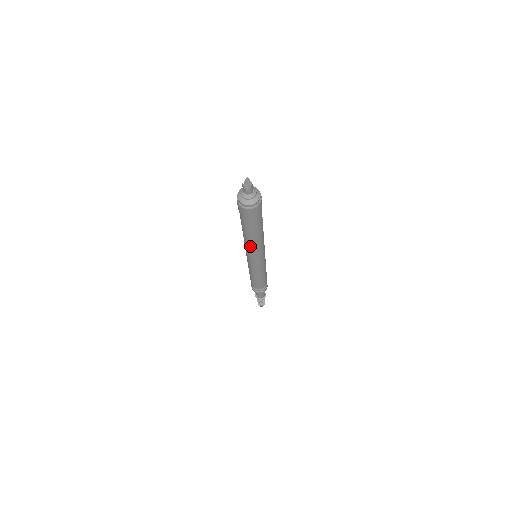
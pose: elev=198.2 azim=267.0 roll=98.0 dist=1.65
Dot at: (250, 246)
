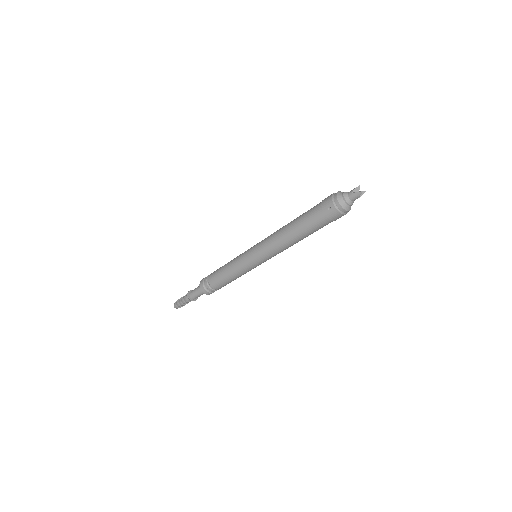
Dot at: (286, 248)
